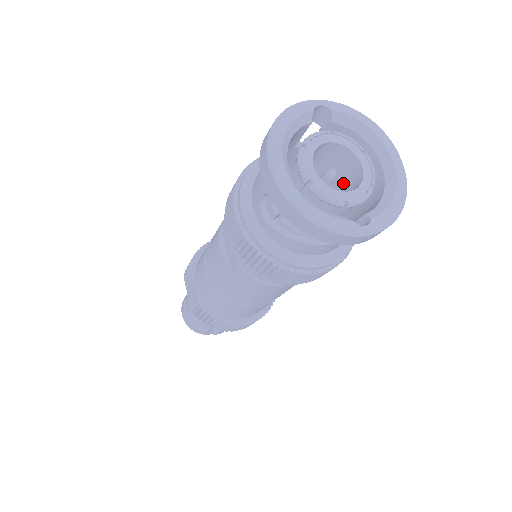
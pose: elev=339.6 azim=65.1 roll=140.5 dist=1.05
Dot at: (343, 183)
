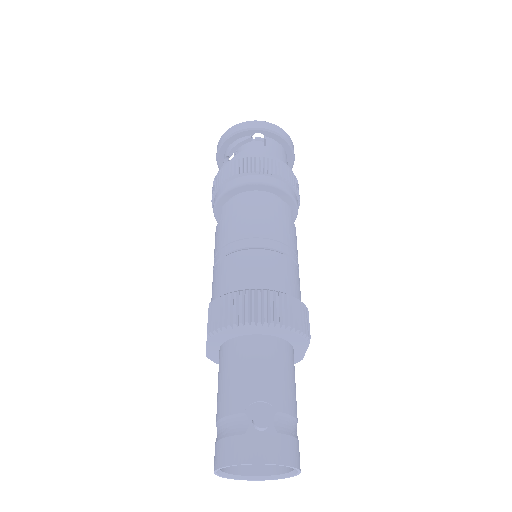
Dot at: occluded
